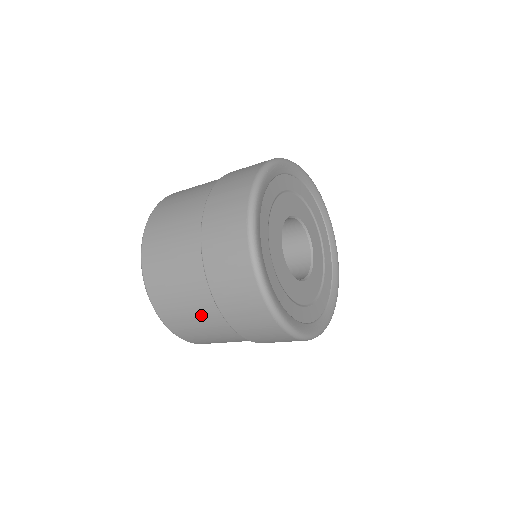
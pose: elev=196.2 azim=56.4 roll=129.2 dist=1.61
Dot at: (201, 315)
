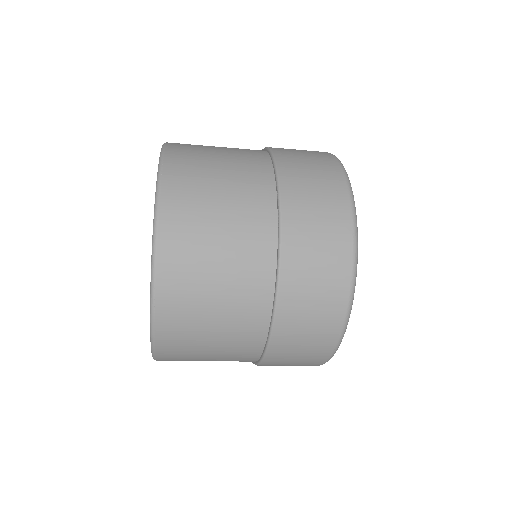
Dot at: (231, 339)
